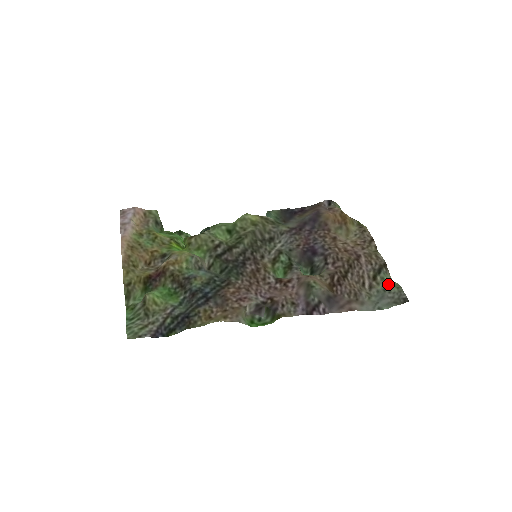
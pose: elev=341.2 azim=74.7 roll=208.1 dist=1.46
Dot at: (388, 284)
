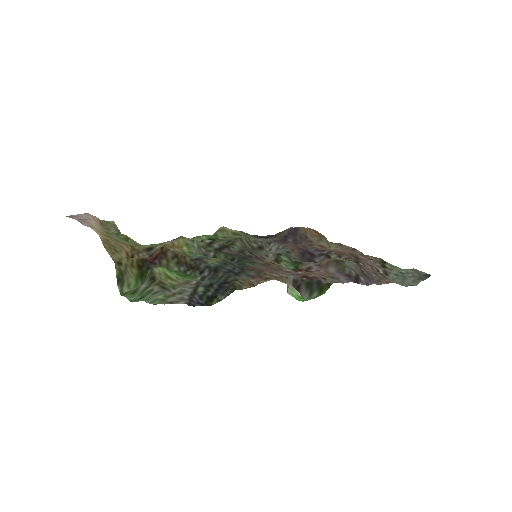
Dot at: (400, 269)
